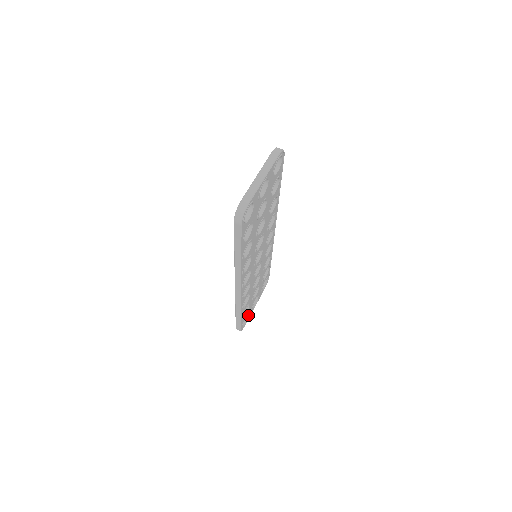
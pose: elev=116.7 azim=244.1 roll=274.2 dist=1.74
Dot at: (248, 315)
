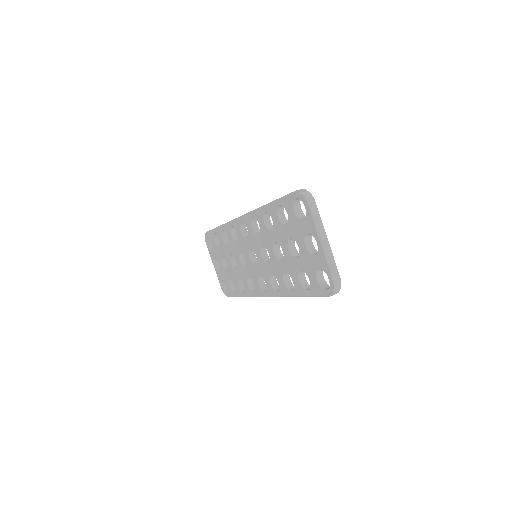
Dot at: occluded
